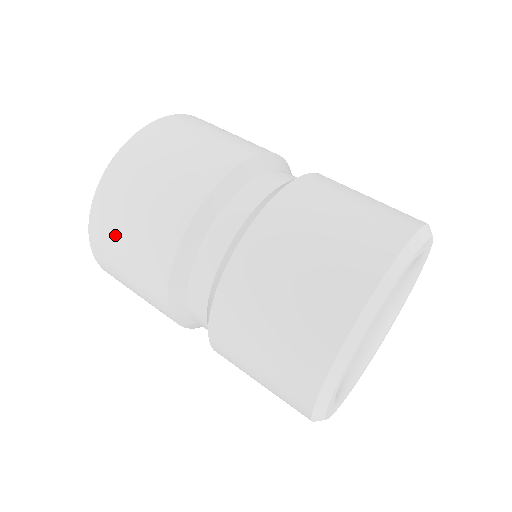
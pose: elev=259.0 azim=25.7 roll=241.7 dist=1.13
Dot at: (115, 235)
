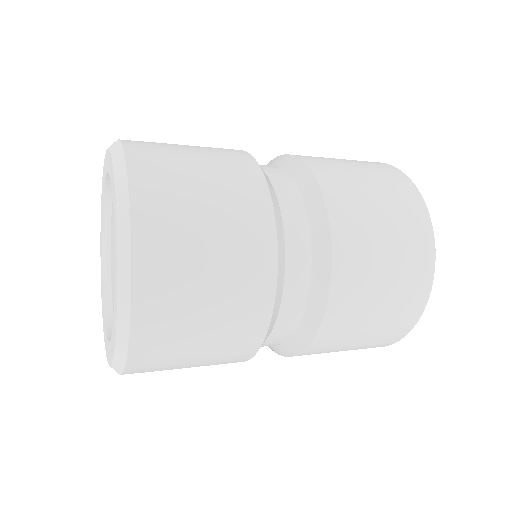
Dot at: (184, 309)
